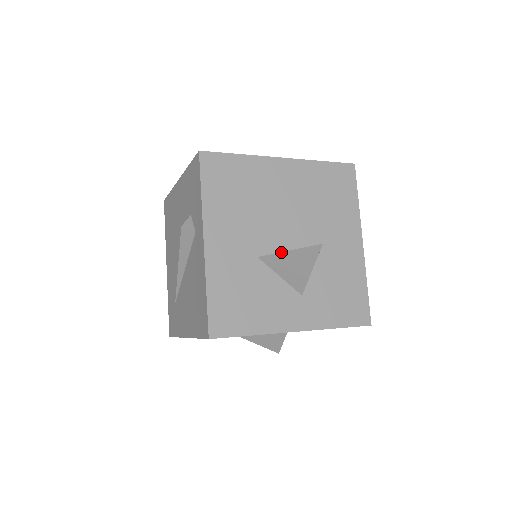
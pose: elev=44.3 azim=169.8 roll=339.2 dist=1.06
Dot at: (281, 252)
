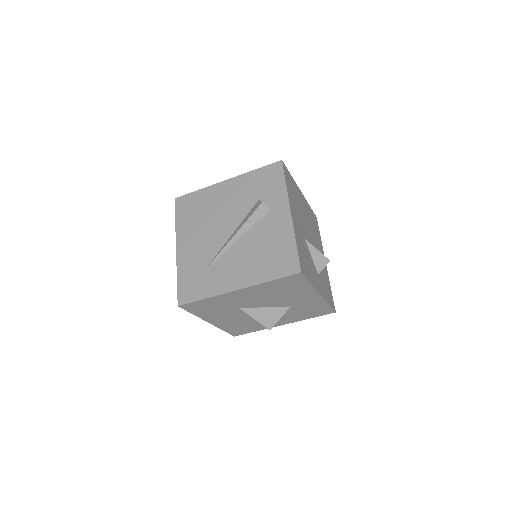
Dot at: occluded
